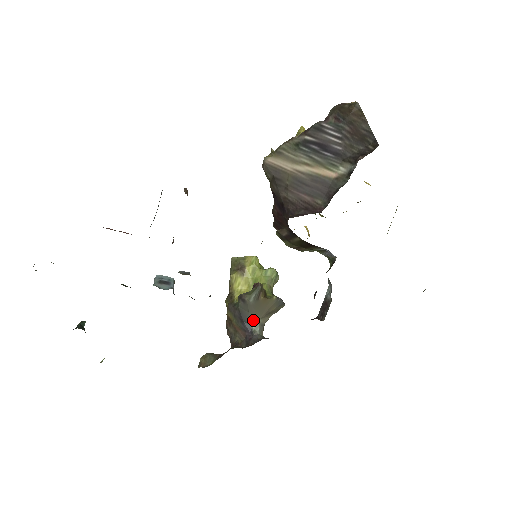
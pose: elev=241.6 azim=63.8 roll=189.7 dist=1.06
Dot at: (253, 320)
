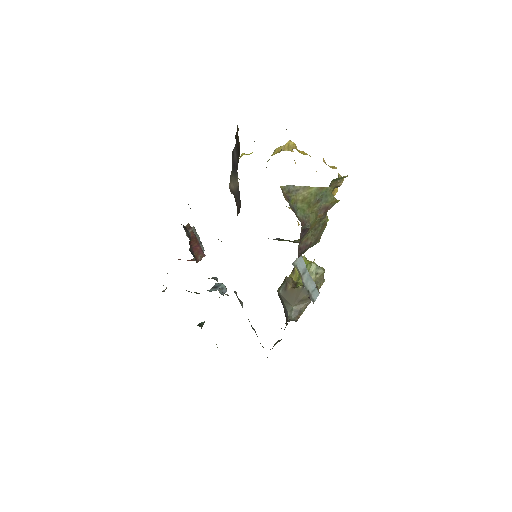
Dot at: (288, 308)
